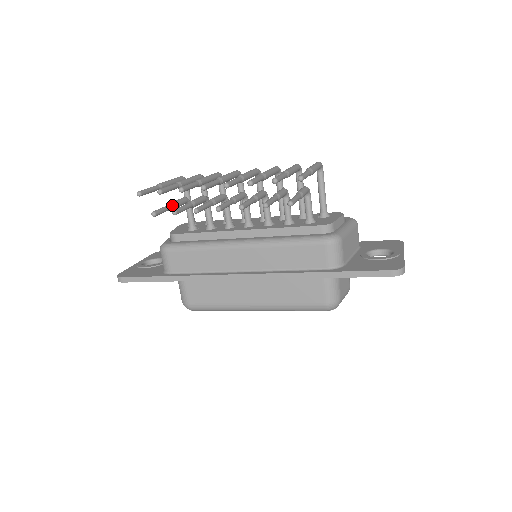
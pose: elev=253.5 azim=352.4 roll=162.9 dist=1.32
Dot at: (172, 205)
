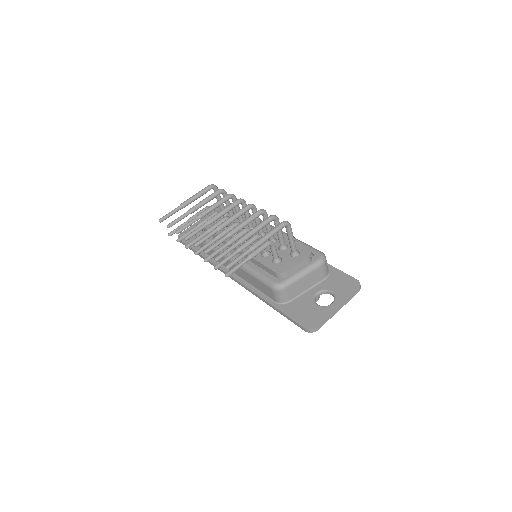
Dot at: occluded
